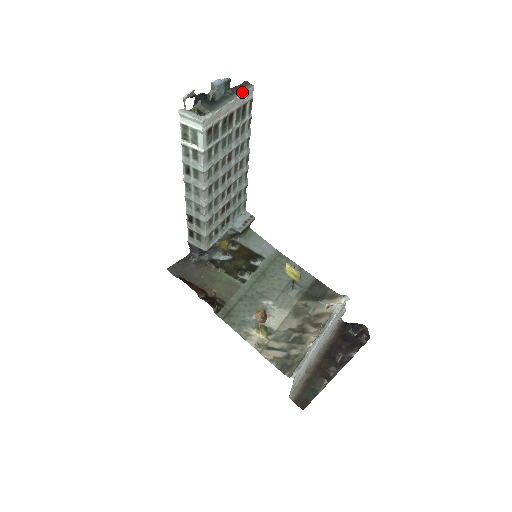
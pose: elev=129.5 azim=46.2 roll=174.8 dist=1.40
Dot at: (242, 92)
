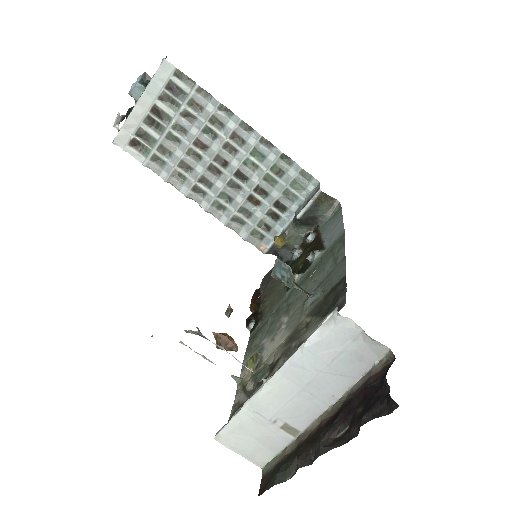
Dot at: (151, 78)
